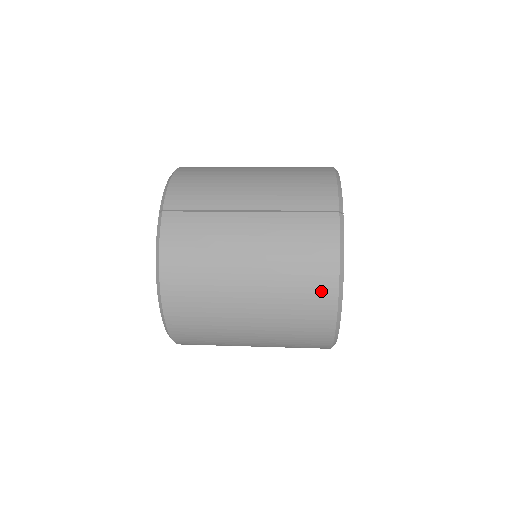
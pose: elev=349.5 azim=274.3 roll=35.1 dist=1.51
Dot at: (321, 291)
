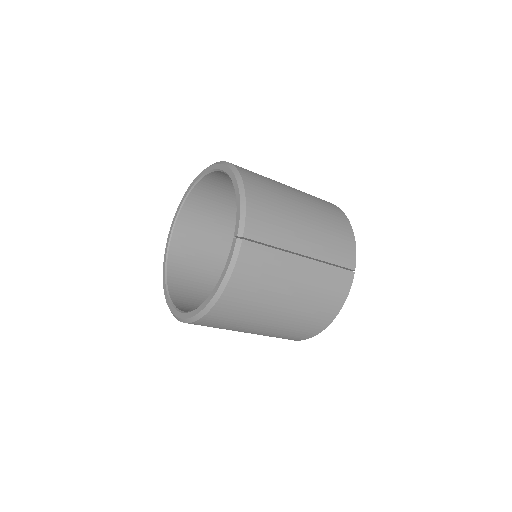
Dot at: (321, 322)
